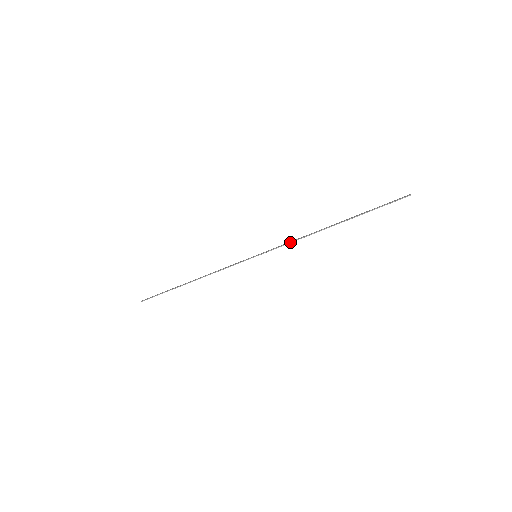
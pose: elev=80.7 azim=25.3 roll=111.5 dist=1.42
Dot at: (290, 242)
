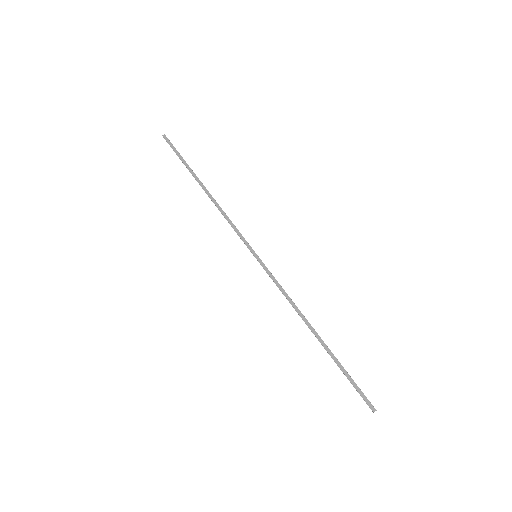
Dot at: (282, 292)
